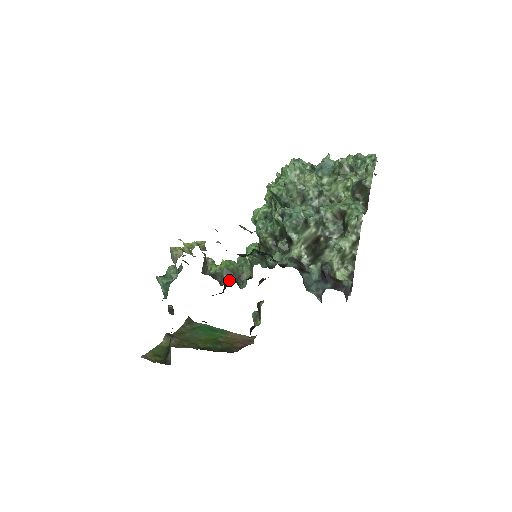
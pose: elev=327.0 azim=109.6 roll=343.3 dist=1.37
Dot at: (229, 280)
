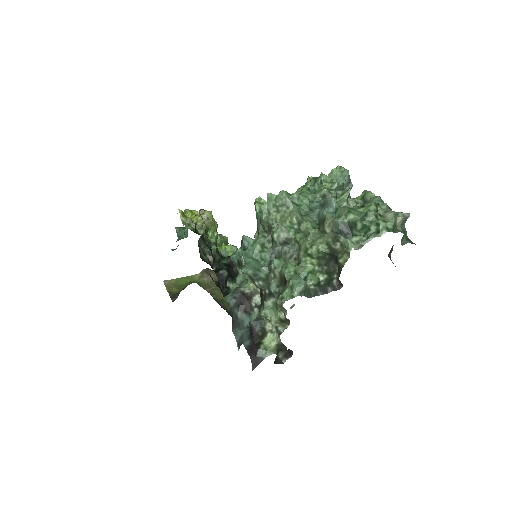
Dot at: occluded
